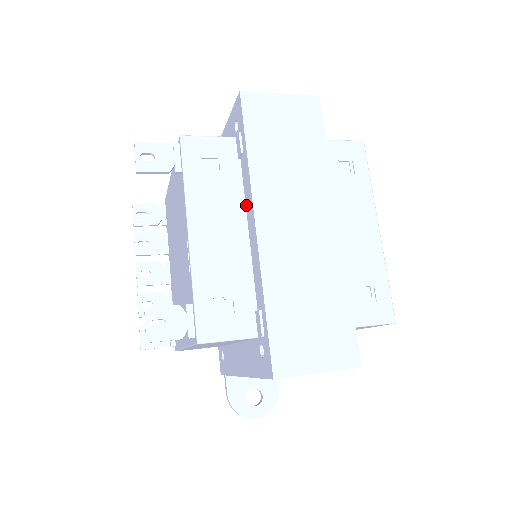
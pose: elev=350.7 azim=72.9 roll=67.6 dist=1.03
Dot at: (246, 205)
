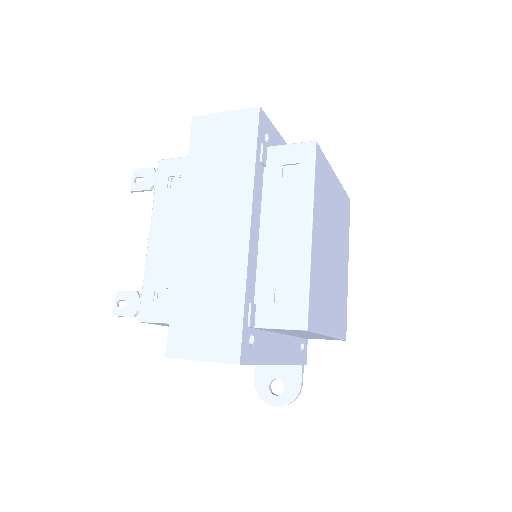
Dot at: occluded
